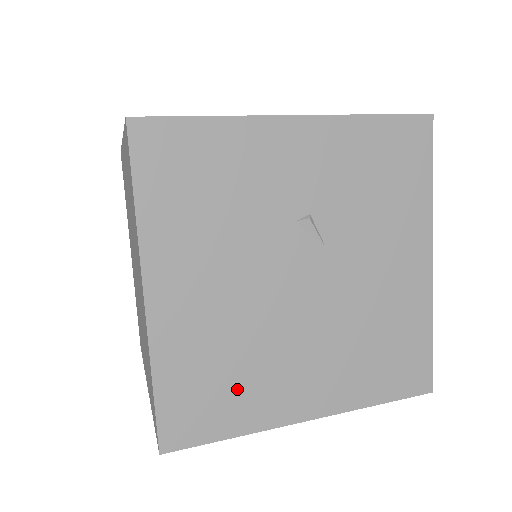
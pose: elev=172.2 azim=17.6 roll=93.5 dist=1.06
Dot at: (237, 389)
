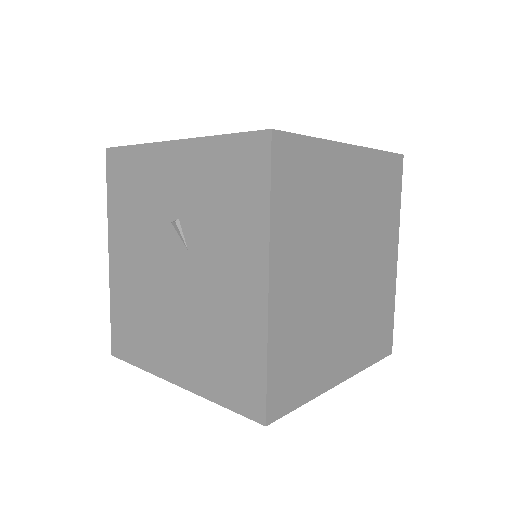
Dot at: (141, 335)
